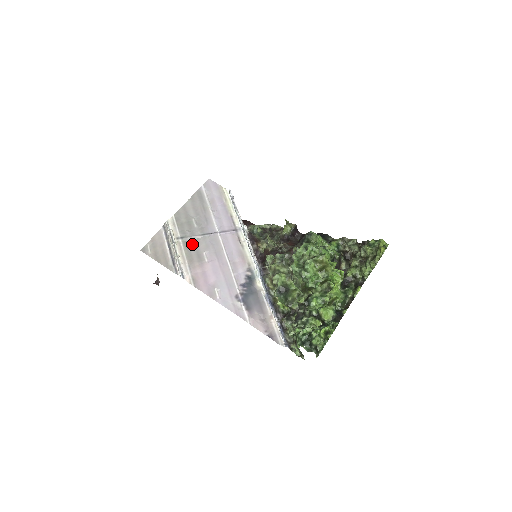
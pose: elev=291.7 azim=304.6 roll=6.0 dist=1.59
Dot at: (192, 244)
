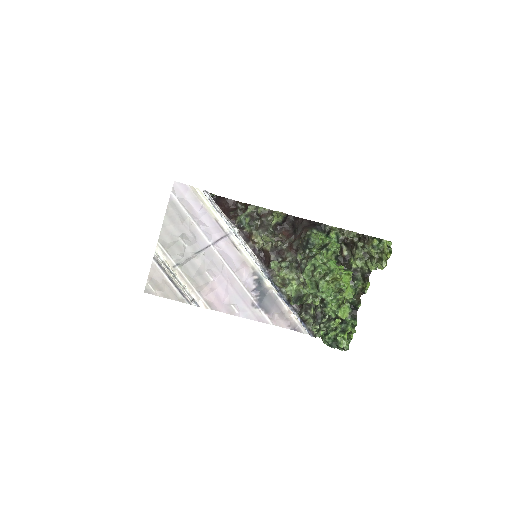
Dot at: (191, 267)
